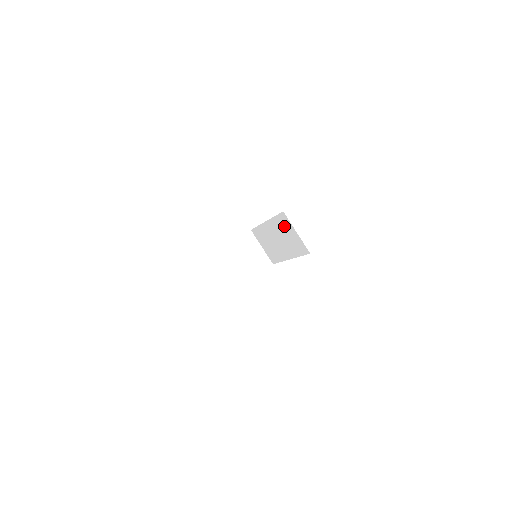
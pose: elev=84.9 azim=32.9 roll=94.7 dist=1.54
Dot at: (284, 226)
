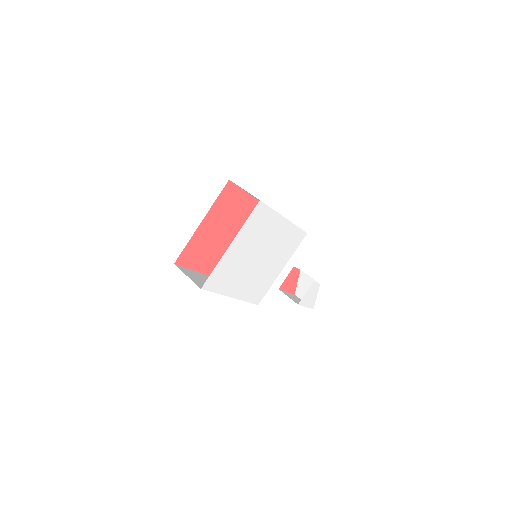
Dot at: occluded
